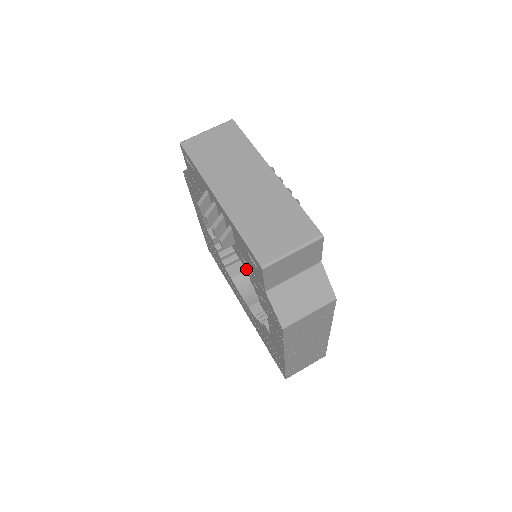
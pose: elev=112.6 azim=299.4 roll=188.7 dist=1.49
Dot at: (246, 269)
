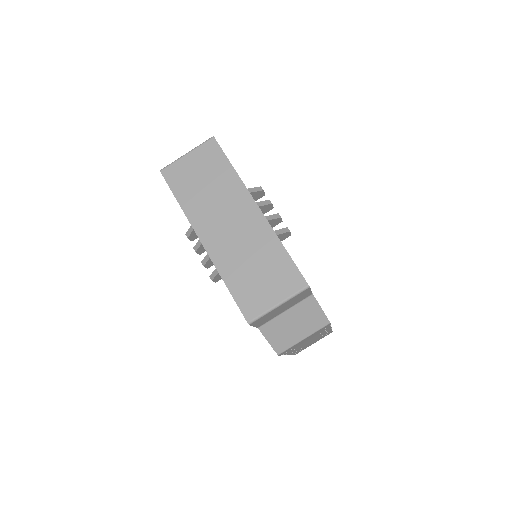
Dot at: occluded
